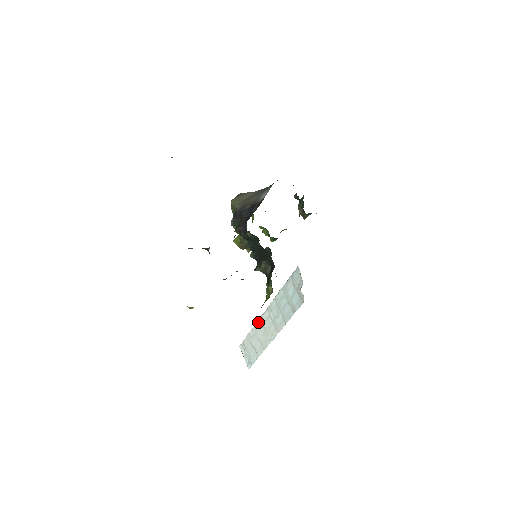
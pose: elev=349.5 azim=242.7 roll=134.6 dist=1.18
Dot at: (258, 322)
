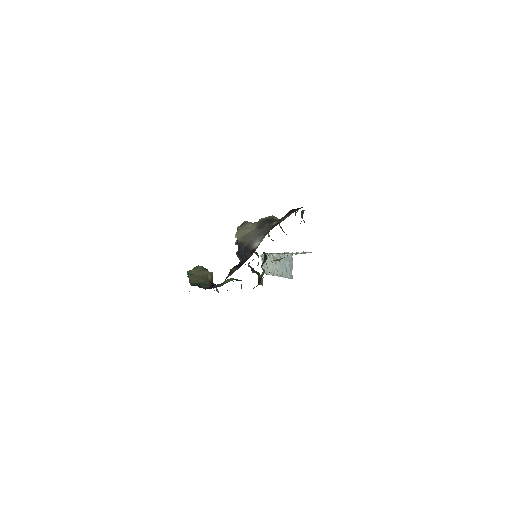
Dot at: (270, 256)
